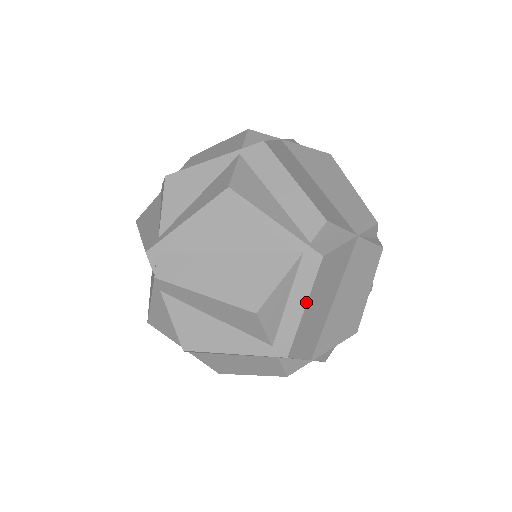
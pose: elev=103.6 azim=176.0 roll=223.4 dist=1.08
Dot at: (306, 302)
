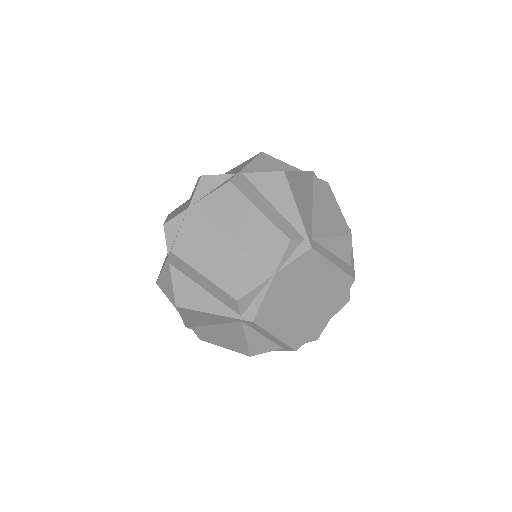
Dot at: (273, 336)
